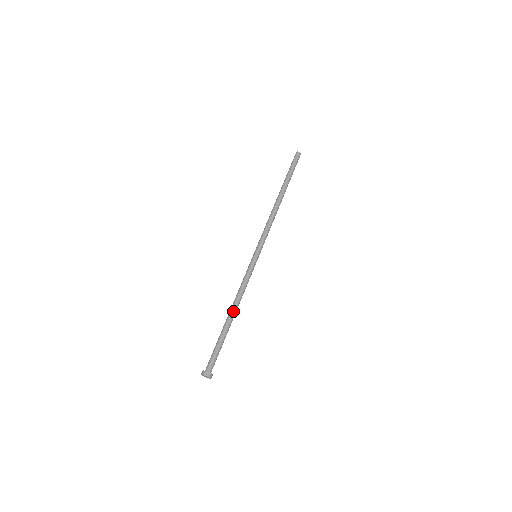
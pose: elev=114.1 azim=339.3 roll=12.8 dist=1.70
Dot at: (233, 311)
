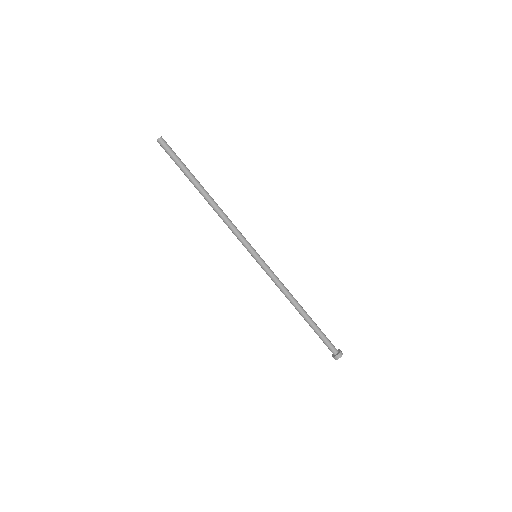
Dot at: (300, 305)
